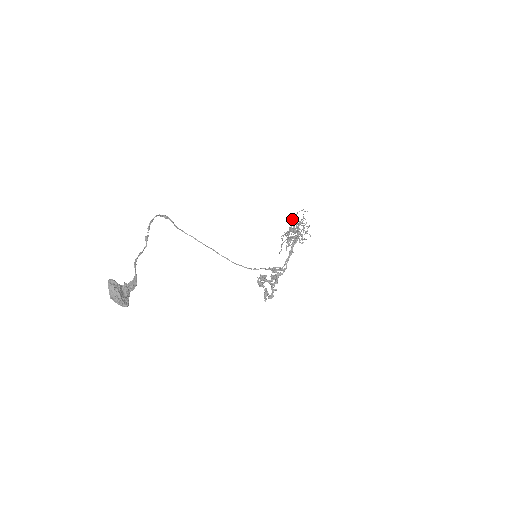
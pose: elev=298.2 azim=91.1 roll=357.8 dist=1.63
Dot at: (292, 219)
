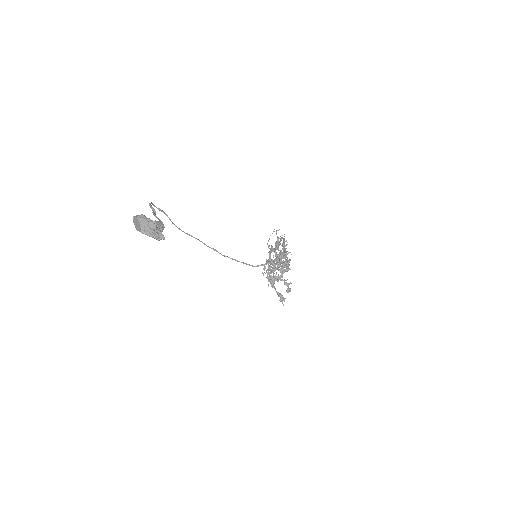
Dot at: (267, 244)
